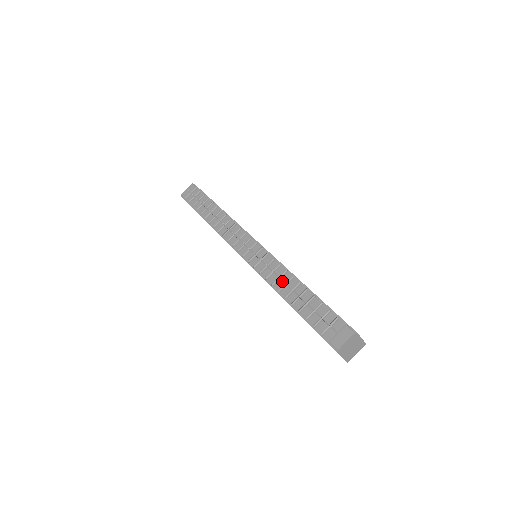
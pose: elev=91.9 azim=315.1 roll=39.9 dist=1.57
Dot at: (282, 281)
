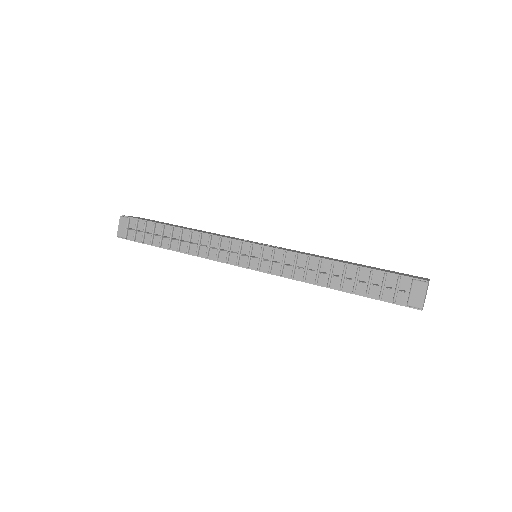
Dot at: (312, 271)
